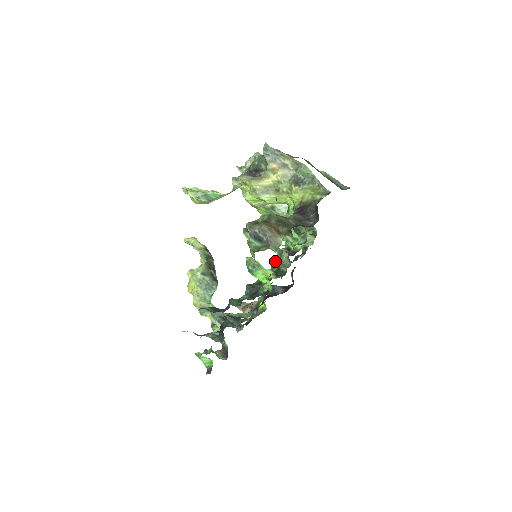
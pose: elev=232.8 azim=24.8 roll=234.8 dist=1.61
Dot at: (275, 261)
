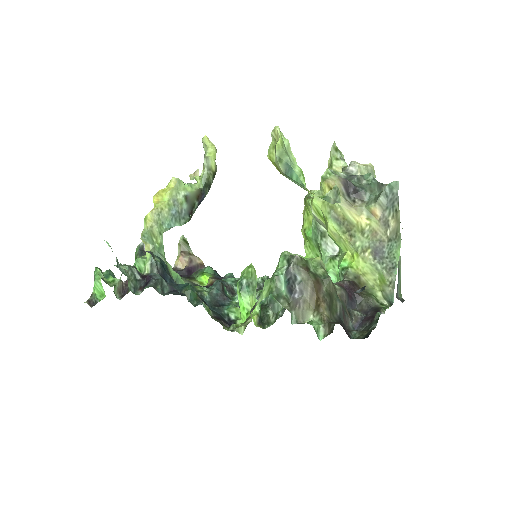
Dot at: (270, 294)
